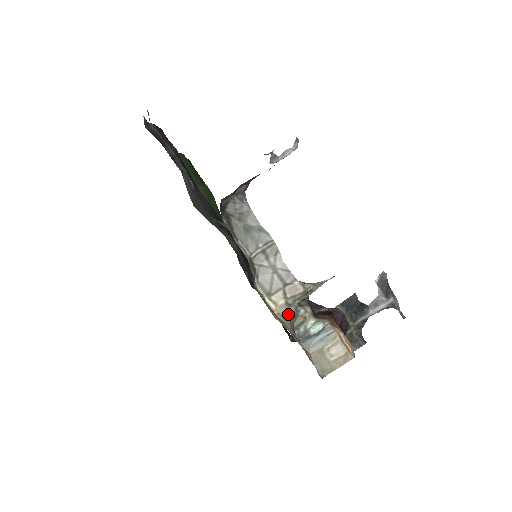
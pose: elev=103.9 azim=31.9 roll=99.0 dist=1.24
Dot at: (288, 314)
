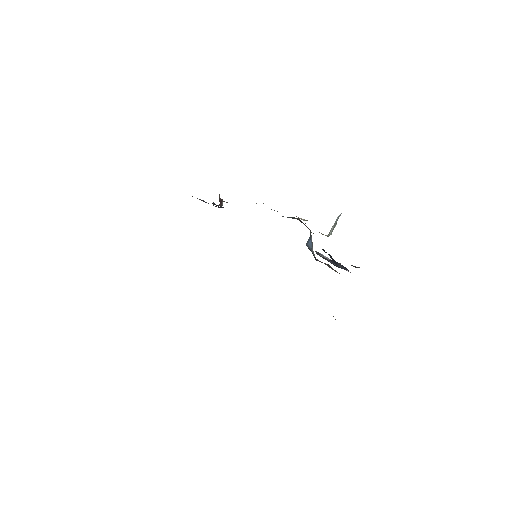
Dot at: occluded
